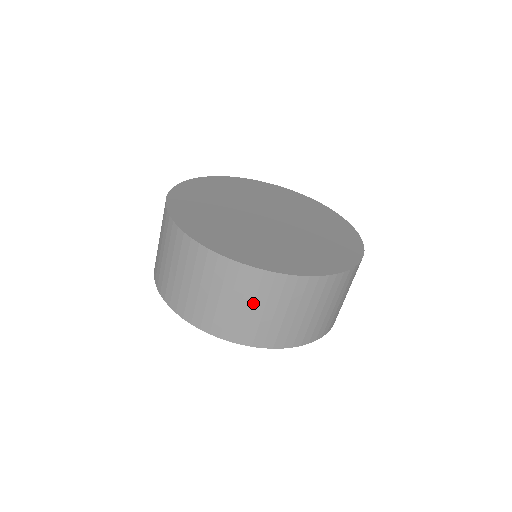
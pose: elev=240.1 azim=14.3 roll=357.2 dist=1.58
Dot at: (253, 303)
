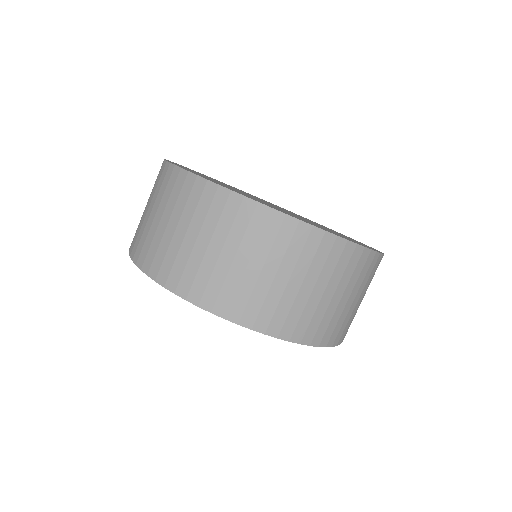
Dot at: (158, 208)
